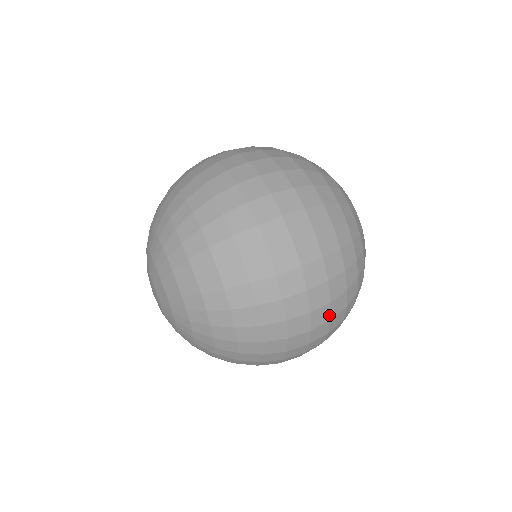
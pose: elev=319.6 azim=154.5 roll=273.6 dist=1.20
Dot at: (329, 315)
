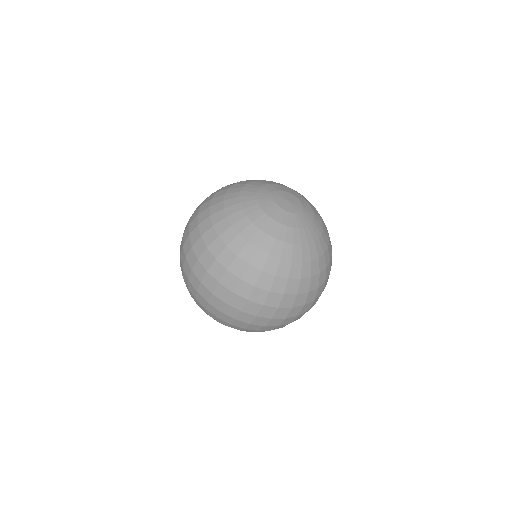
Dot at: (300, 307)
